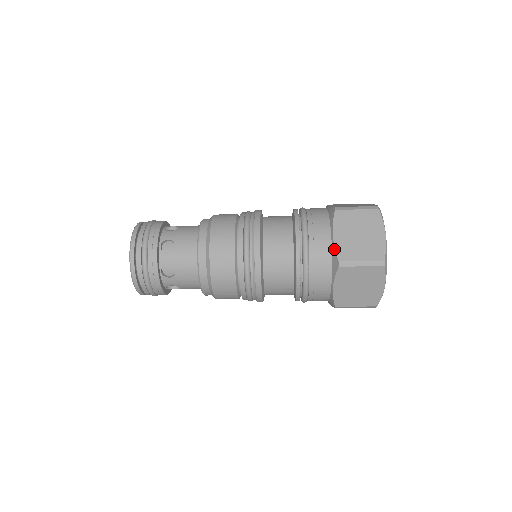
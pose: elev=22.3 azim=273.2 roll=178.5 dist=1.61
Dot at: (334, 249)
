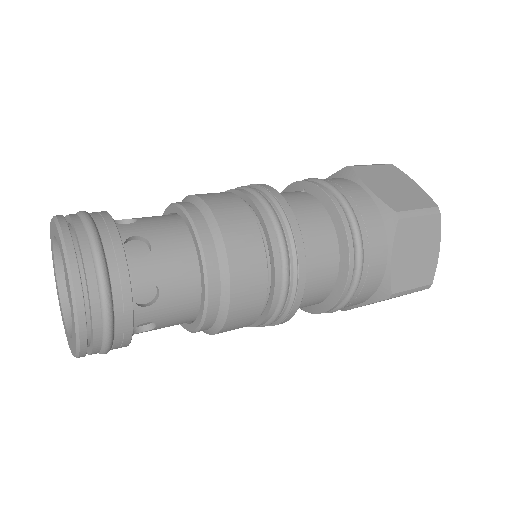
Dot at: (389, 278)
